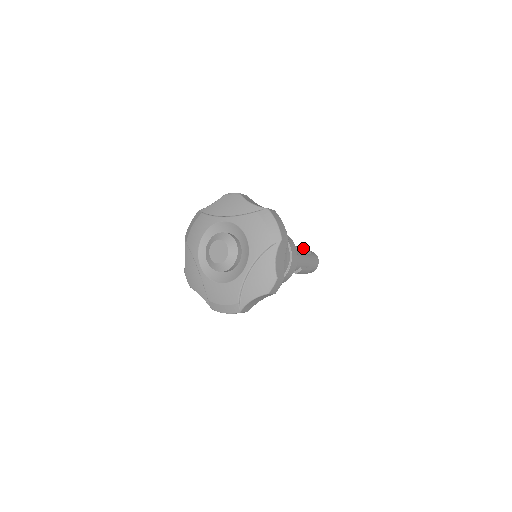
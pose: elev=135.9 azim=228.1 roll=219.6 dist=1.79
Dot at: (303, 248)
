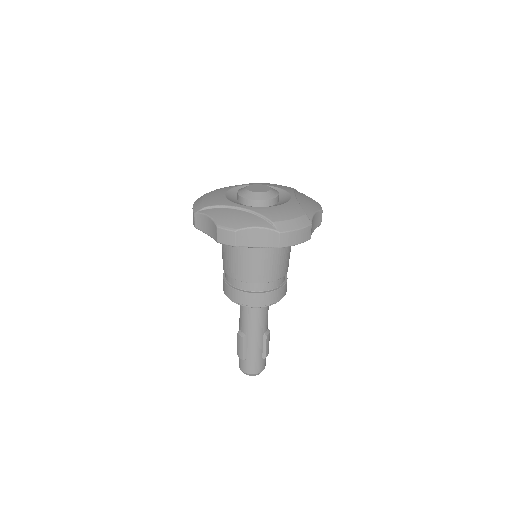
Dot at: occluded
